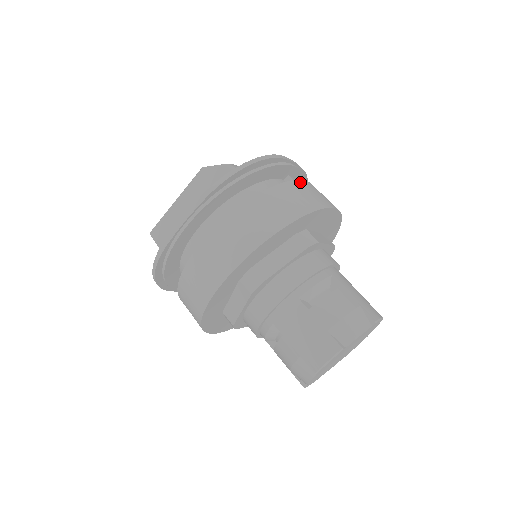
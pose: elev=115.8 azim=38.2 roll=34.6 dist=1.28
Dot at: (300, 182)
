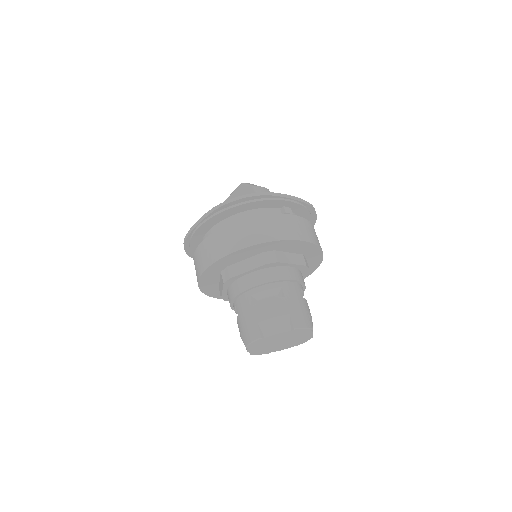
Dot at: (280, 216)
